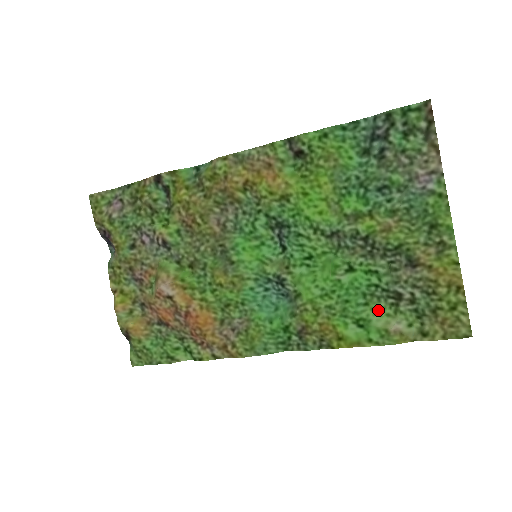
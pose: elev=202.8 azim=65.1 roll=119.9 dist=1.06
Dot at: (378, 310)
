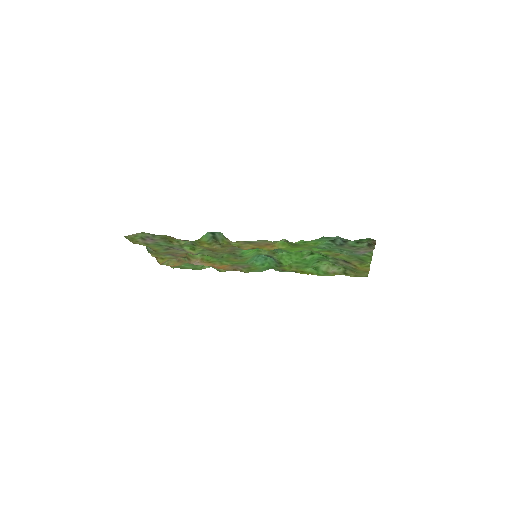
Dot at: (324, 263)
